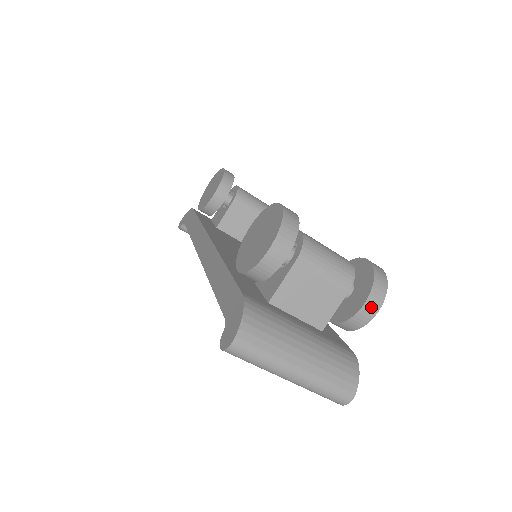
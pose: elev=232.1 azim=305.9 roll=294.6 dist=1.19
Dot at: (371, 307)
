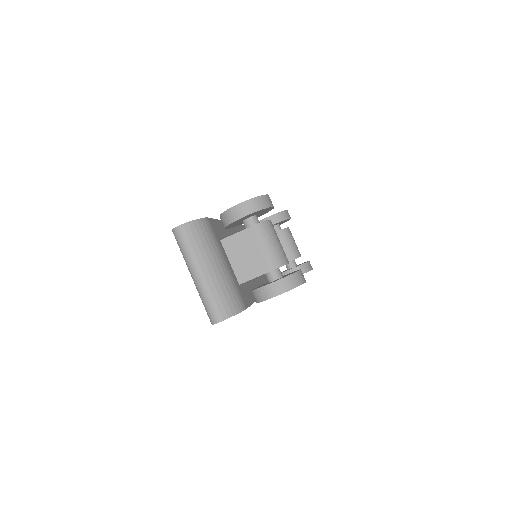
Dot at: (276, 288)
